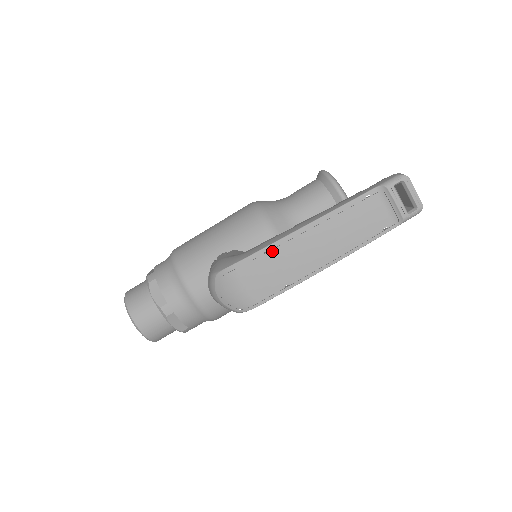
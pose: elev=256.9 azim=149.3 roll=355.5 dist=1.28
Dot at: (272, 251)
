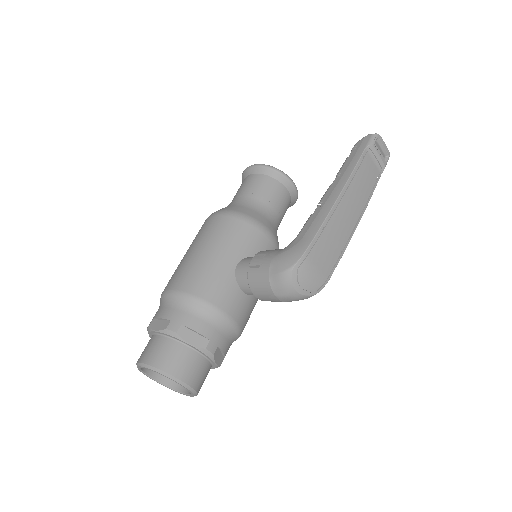
Dot at: (327, 226)
